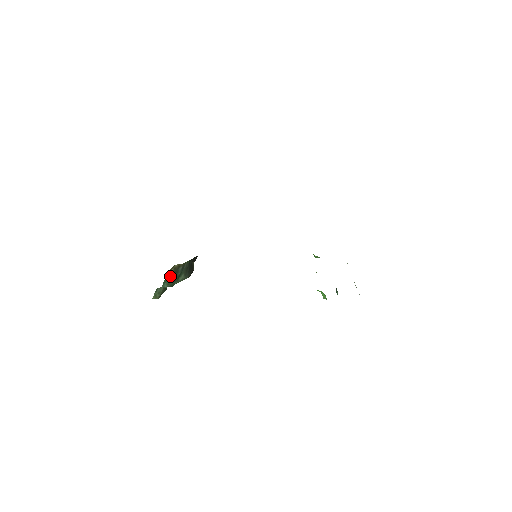
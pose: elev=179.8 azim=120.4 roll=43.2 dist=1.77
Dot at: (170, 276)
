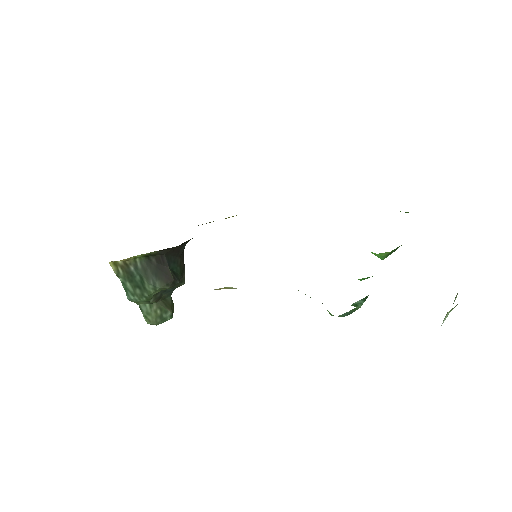
Dot at: (126, 281)
